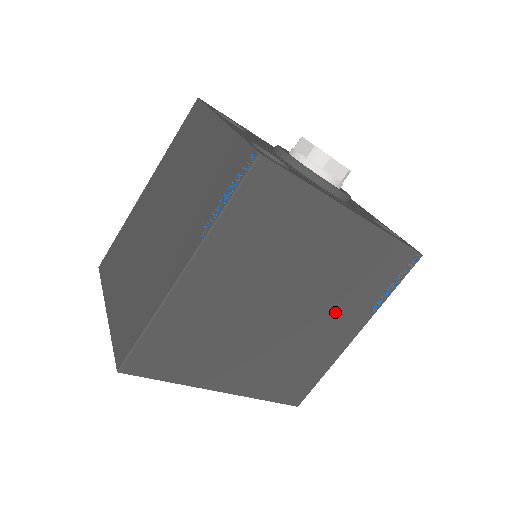
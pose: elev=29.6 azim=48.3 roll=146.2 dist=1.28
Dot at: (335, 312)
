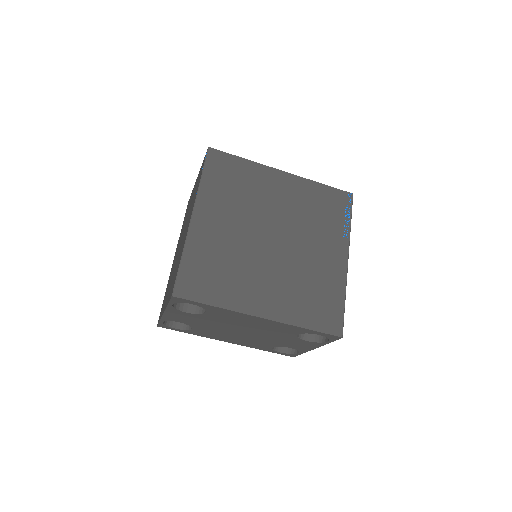
Dot at: (315, 240)
